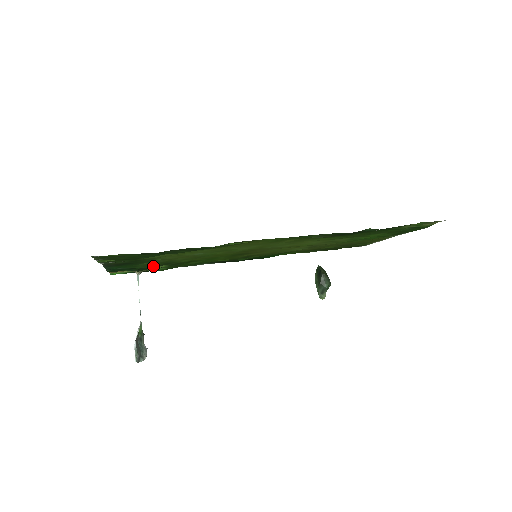
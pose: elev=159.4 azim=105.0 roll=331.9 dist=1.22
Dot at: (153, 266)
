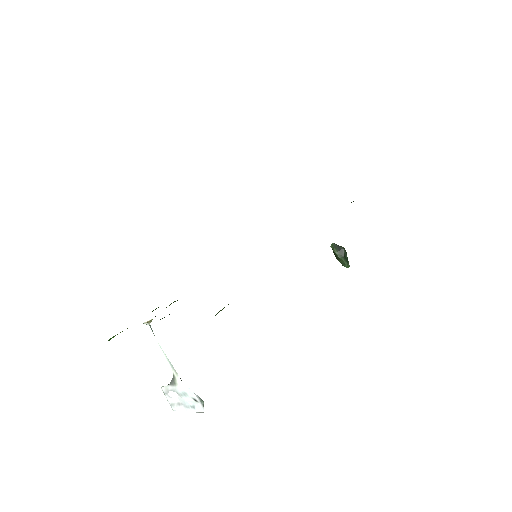
Dot at: occluded
